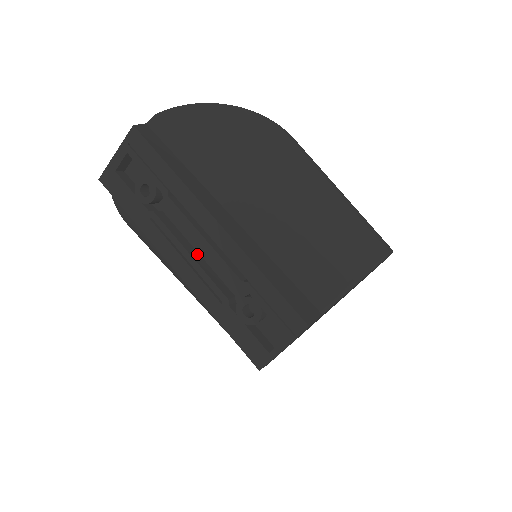
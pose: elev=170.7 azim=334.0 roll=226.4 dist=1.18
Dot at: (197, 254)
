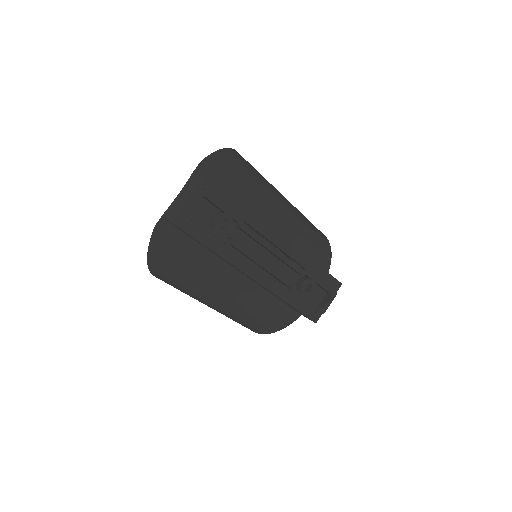
Dot at: occluded
